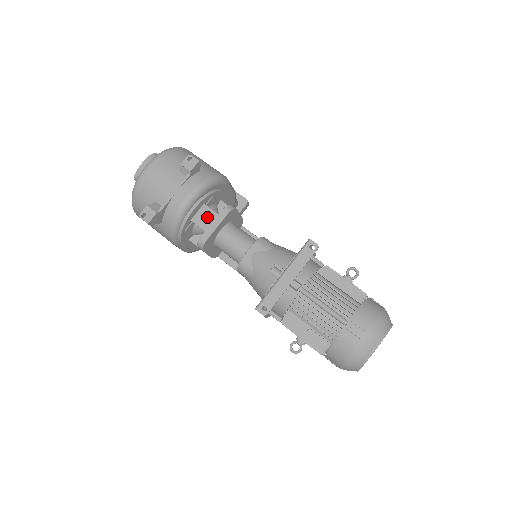
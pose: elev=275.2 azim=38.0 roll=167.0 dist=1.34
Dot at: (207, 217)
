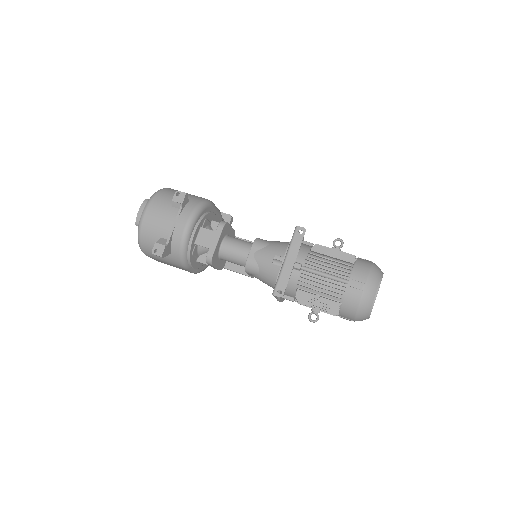
Dot at: (207, 237)
